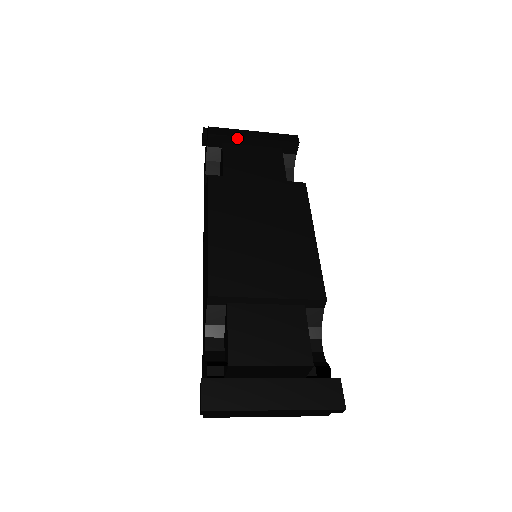
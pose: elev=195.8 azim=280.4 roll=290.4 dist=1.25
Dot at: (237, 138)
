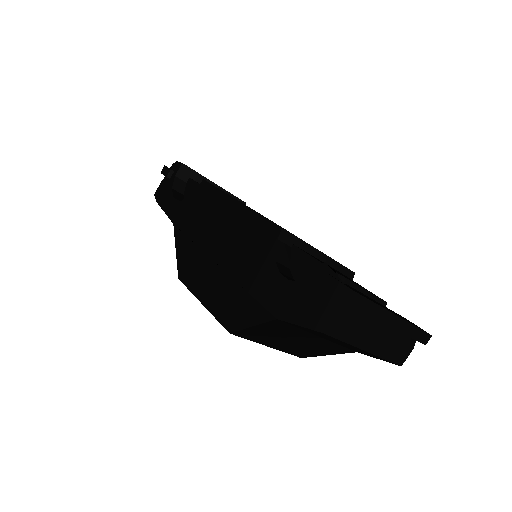
Dot at: (203, 178)
